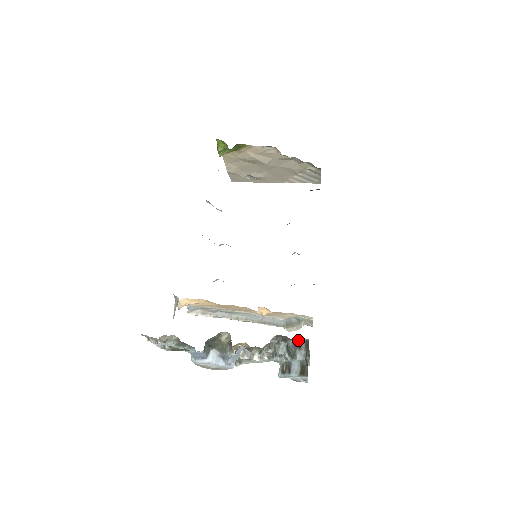
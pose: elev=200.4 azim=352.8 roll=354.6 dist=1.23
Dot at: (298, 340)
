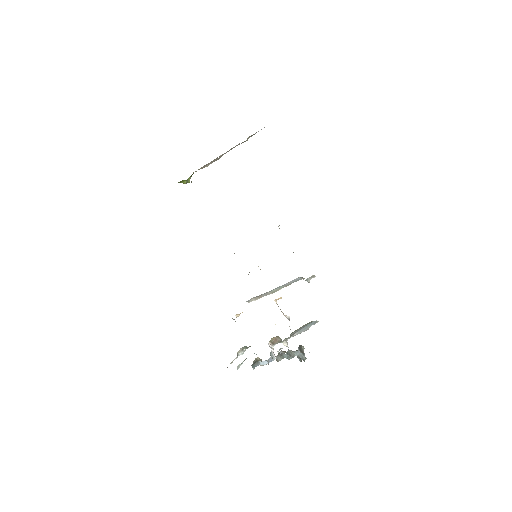
Dot at: occluded
